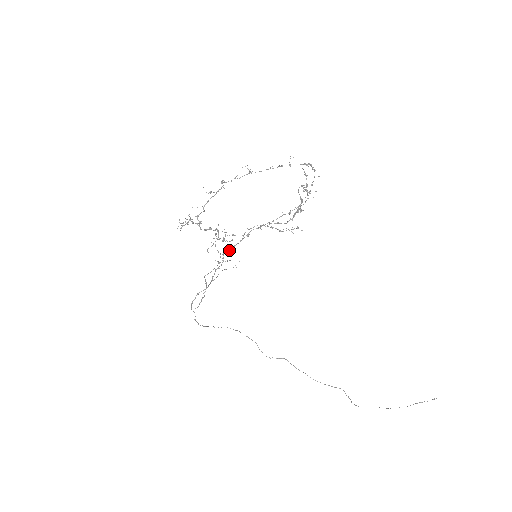
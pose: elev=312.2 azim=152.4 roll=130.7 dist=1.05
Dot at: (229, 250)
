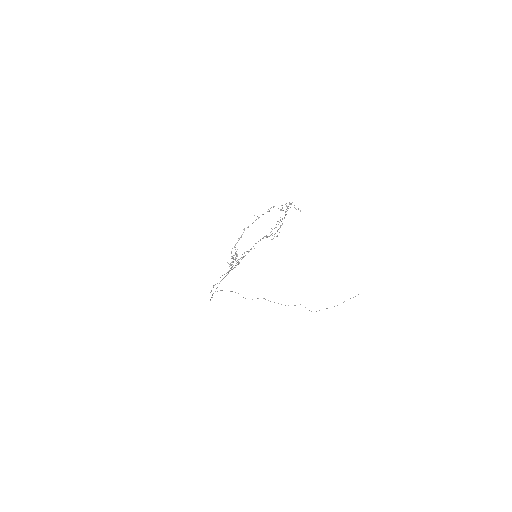
Dot at: (240, 258)
